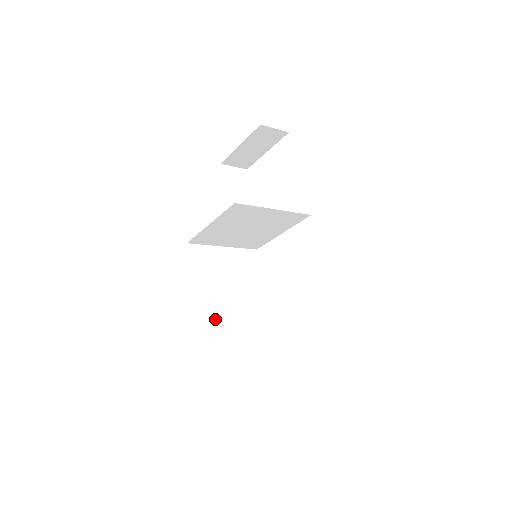
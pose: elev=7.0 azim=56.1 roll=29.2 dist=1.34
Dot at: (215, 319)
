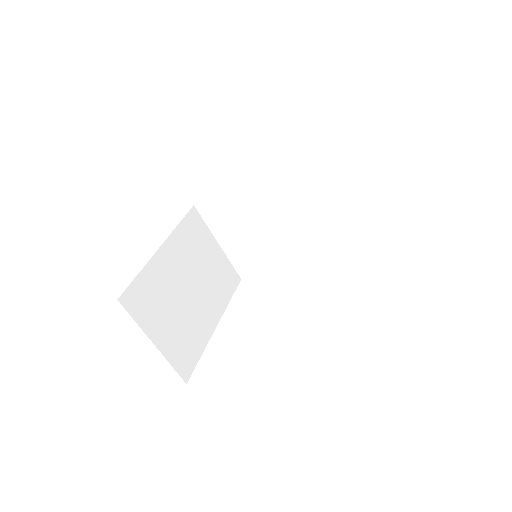
Dot at: (168, 283)
